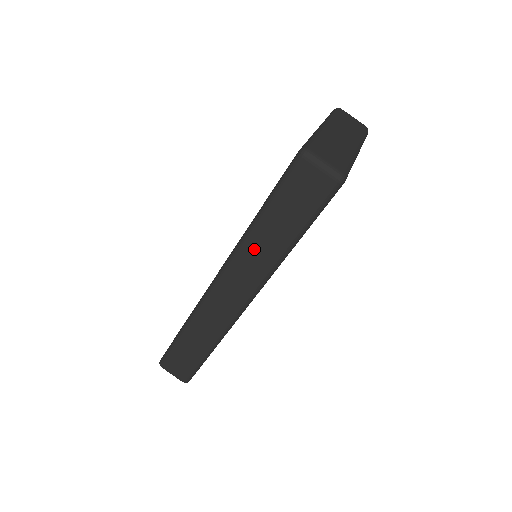
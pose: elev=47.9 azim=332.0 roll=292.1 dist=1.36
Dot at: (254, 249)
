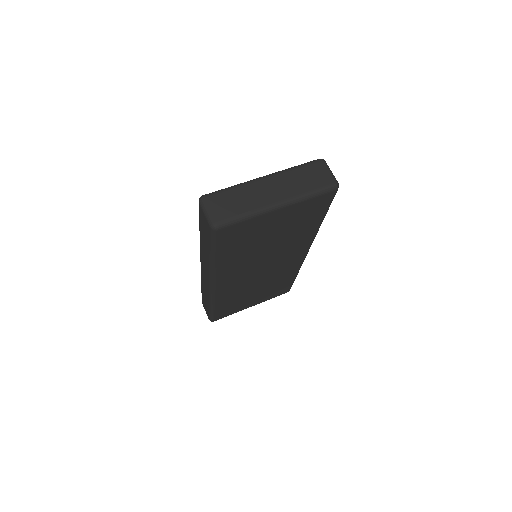
Dot at: (203, 251)
